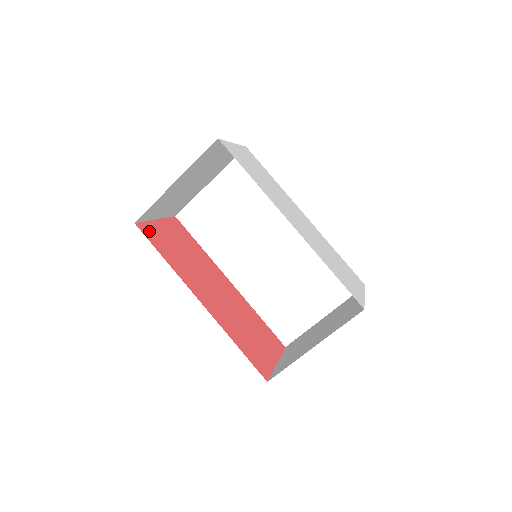
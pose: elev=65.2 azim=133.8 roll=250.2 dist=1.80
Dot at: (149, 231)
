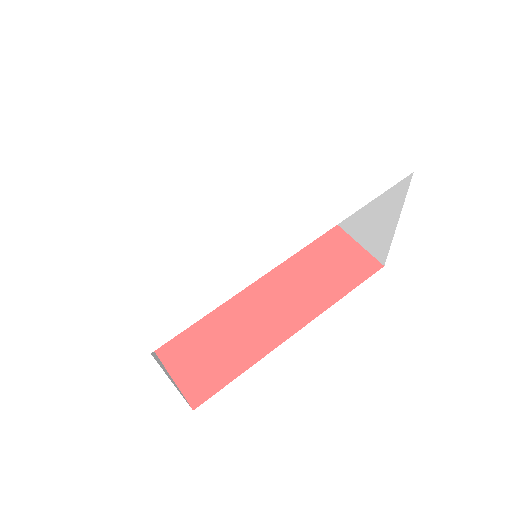
Dot at: (197, 386)
